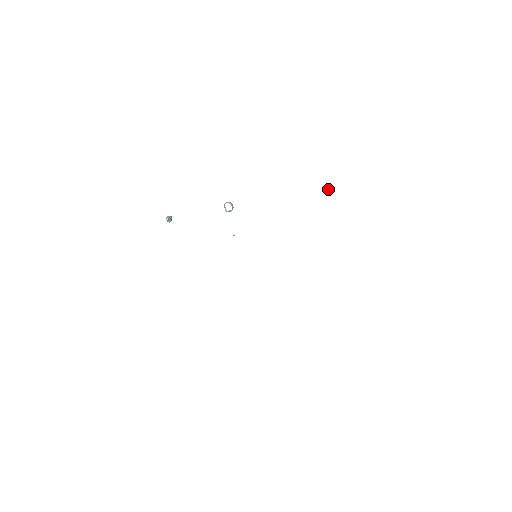
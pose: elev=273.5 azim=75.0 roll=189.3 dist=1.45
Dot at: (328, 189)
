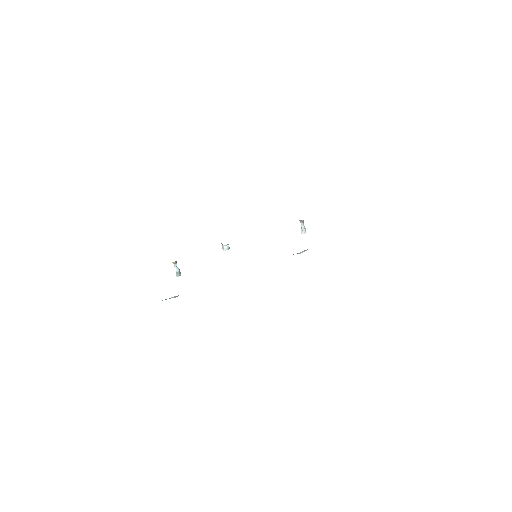
Dot at: (303, 228)
